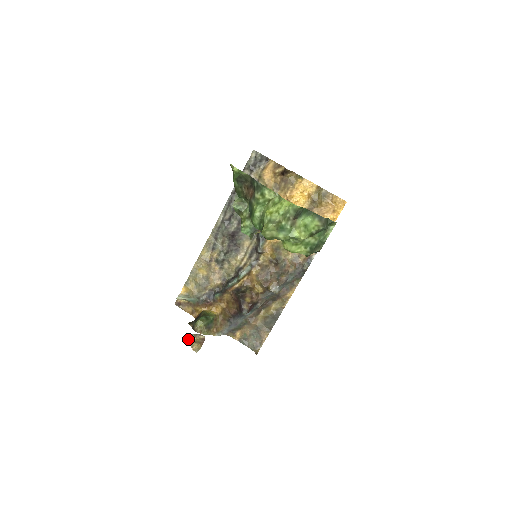
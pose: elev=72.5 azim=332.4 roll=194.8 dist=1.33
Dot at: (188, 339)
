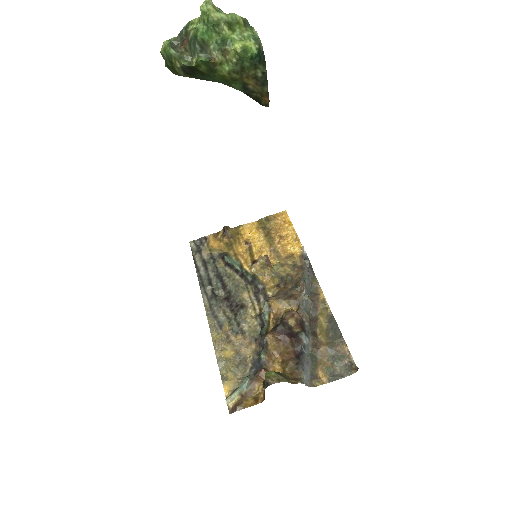
Dot at: (252, 268)
